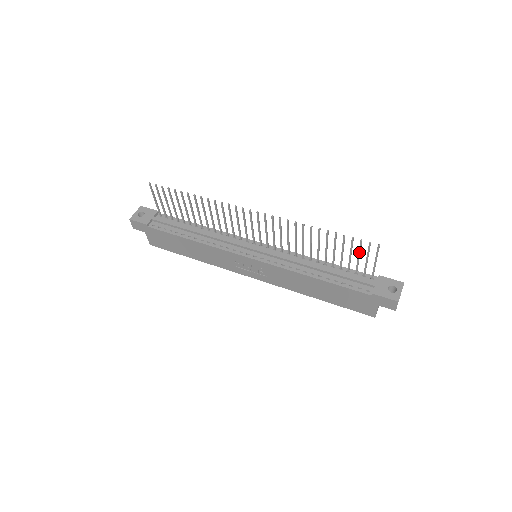
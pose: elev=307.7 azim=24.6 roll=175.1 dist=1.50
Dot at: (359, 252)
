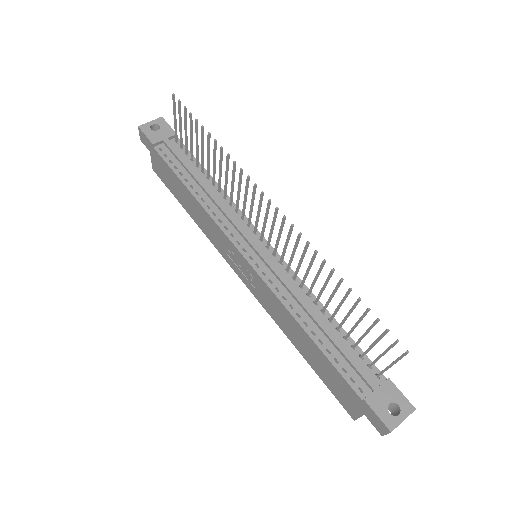
Dot at: (377, 340)
